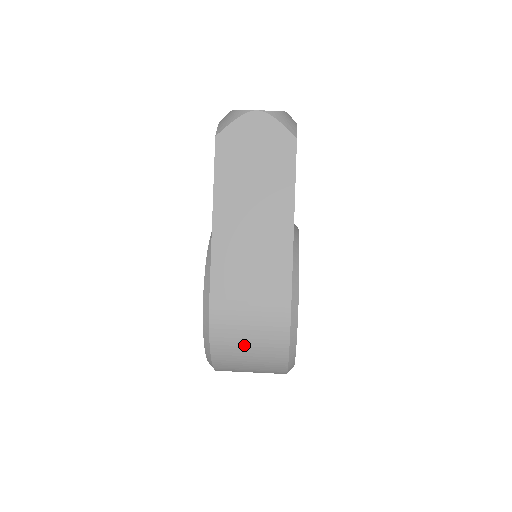
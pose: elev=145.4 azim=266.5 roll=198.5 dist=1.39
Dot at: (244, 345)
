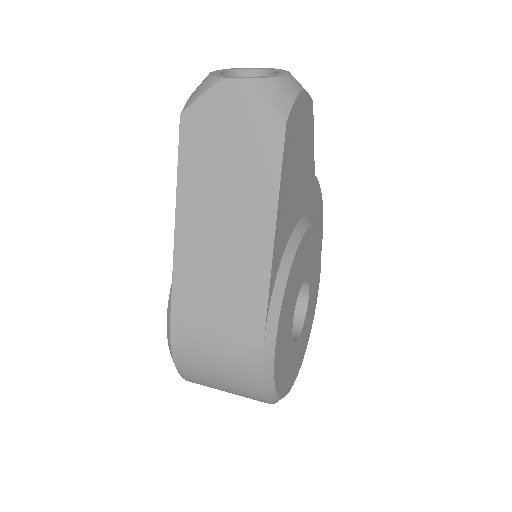
Dot at: (212, 376)
